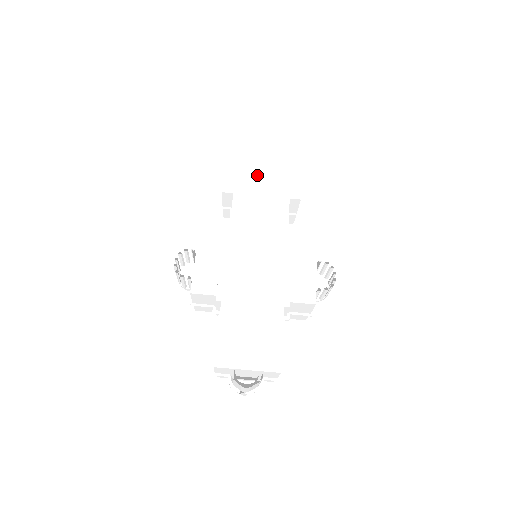
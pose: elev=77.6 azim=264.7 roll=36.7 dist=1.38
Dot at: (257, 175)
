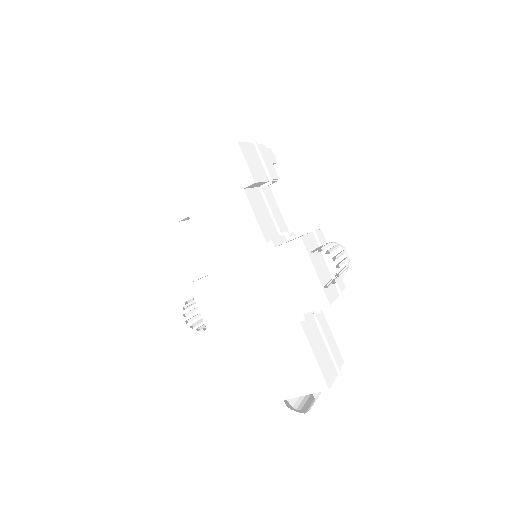
Dot at: (197, 179)
